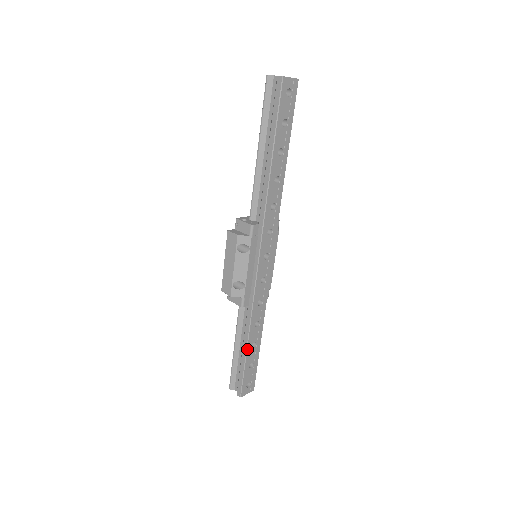
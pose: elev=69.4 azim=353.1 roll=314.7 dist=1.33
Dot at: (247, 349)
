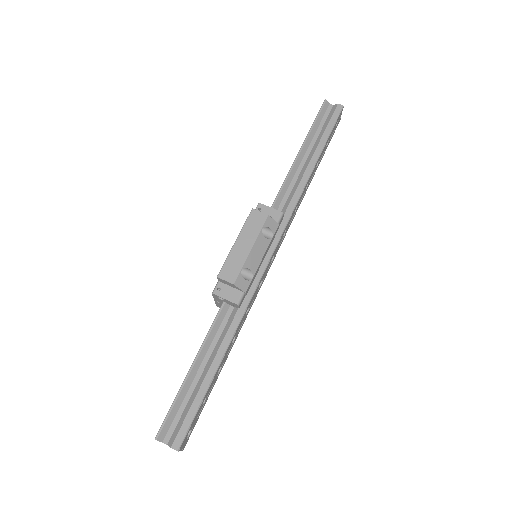
Dot at: (217, 369)
